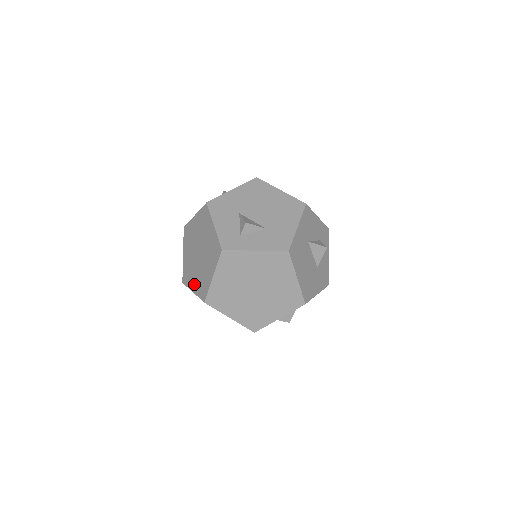
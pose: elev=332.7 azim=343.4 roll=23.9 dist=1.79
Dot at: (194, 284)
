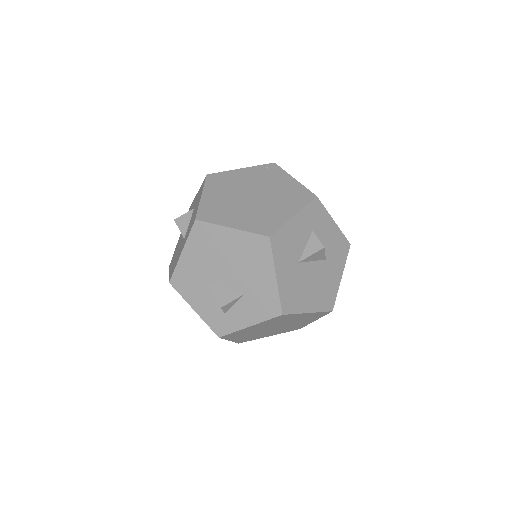
Dot at: occluded
